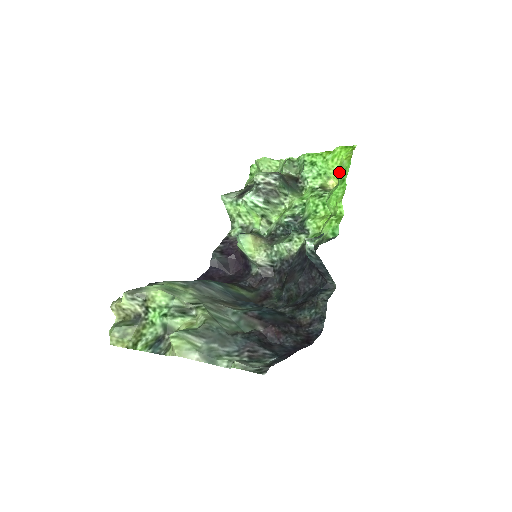
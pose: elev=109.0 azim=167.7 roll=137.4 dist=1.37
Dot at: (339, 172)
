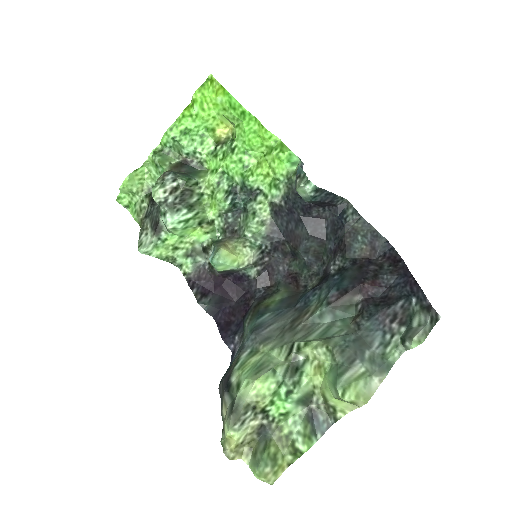
Dot at: (222, 113)
